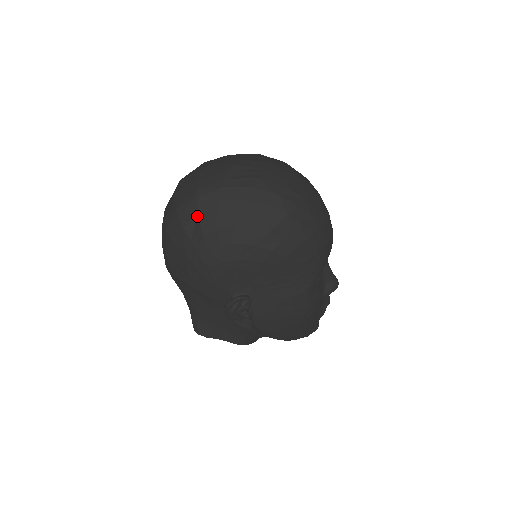
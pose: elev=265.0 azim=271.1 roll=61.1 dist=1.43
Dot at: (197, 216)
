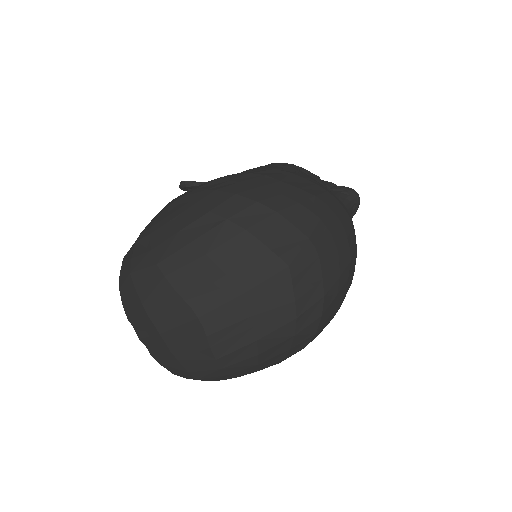
Dot at: occluded
